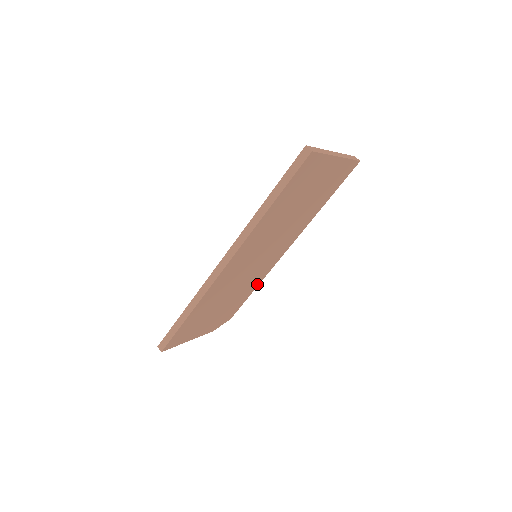
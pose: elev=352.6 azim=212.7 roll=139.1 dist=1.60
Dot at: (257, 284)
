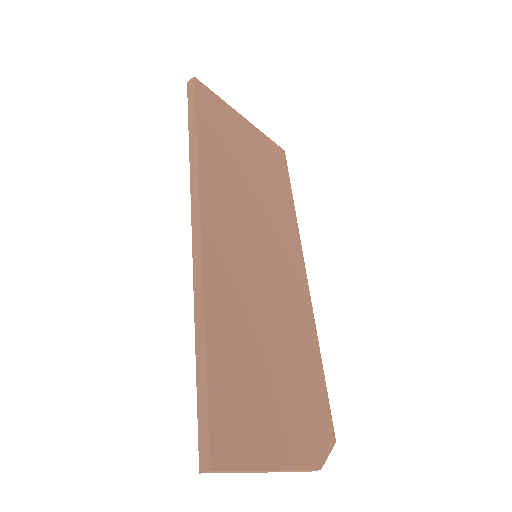
Dot at: (314, 342)
